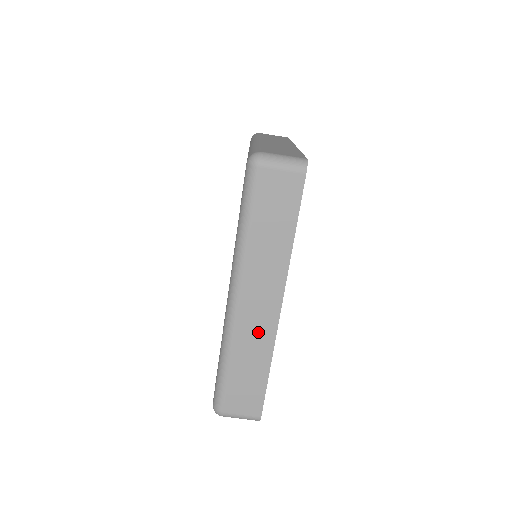
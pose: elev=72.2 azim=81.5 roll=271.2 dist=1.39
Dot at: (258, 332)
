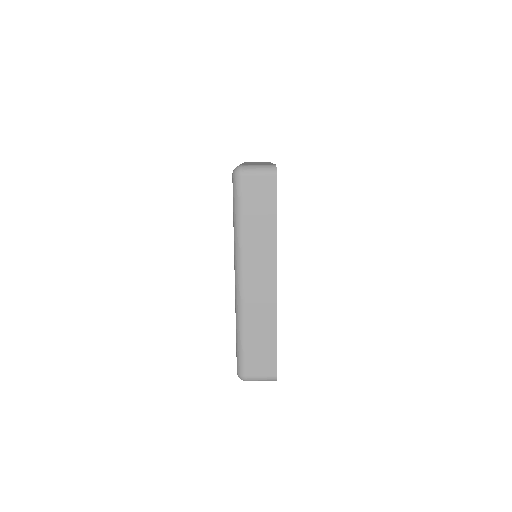
Dot at: (262, 304)
